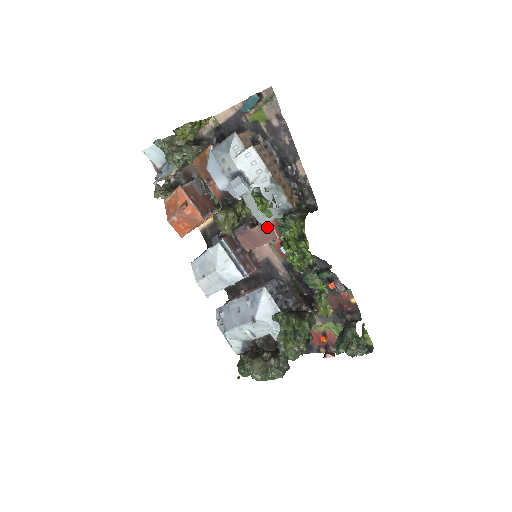
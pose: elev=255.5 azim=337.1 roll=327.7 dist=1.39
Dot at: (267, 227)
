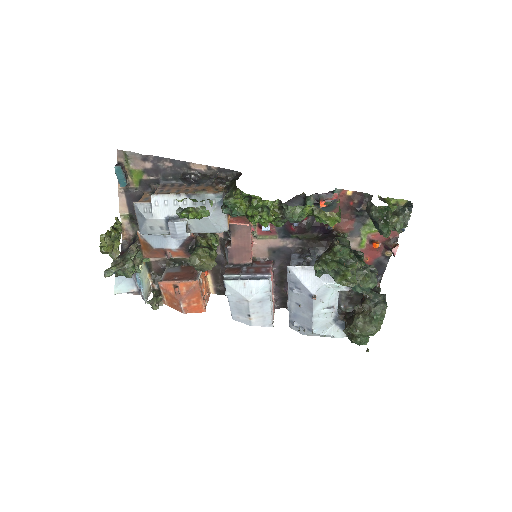
Dot at: (236, 230)
